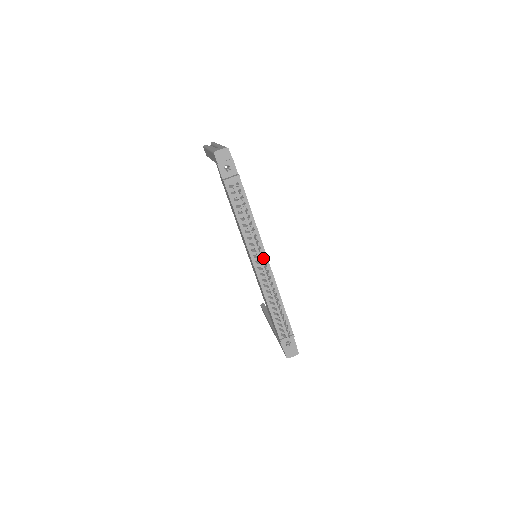
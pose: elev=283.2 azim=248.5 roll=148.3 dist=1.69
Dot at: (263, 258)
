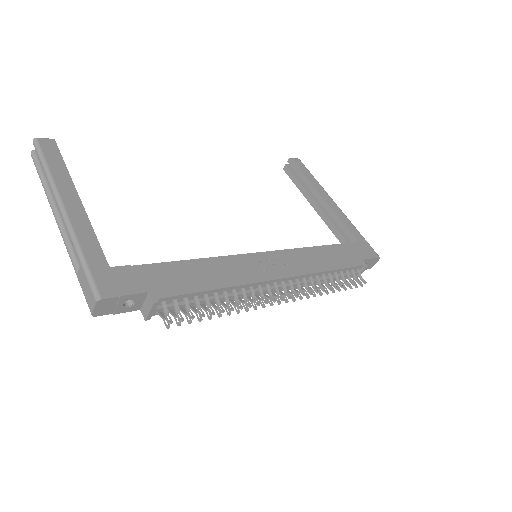
Dot at: (273, 285)
